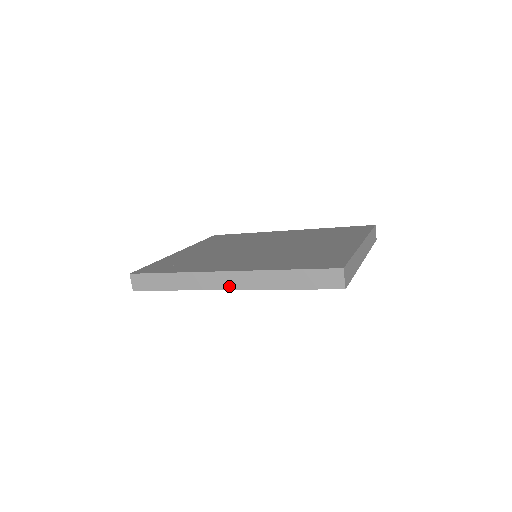
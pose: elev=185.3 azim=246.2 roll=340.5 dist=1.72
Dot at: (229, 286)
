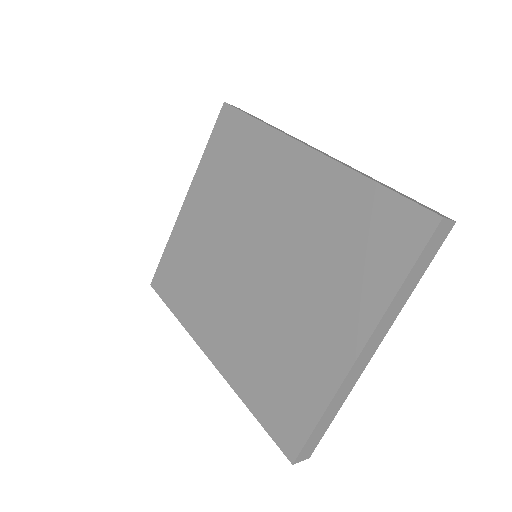
Dot at: occluded
